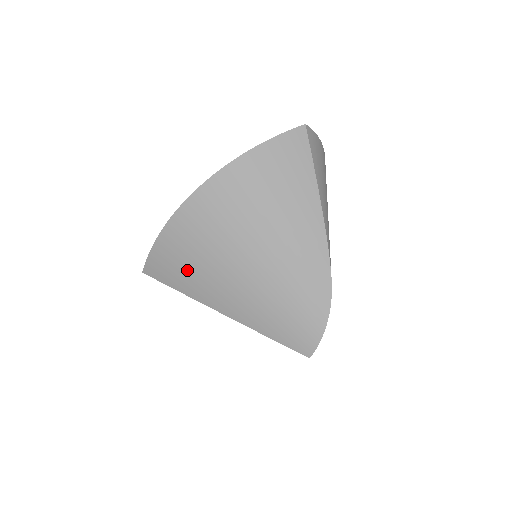
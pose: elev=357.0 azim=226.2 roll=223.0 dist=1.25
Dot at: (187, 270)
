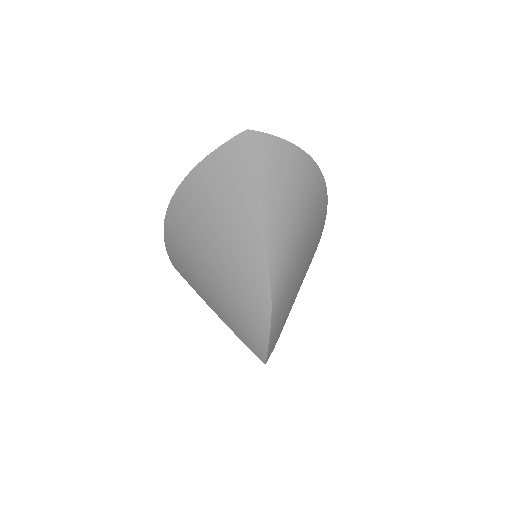
Dot at: (185, 269)
